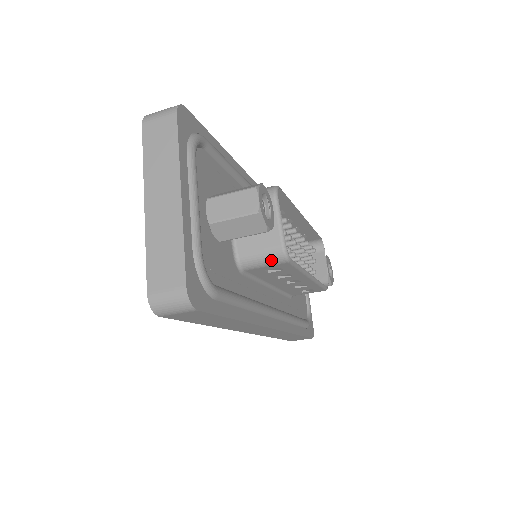
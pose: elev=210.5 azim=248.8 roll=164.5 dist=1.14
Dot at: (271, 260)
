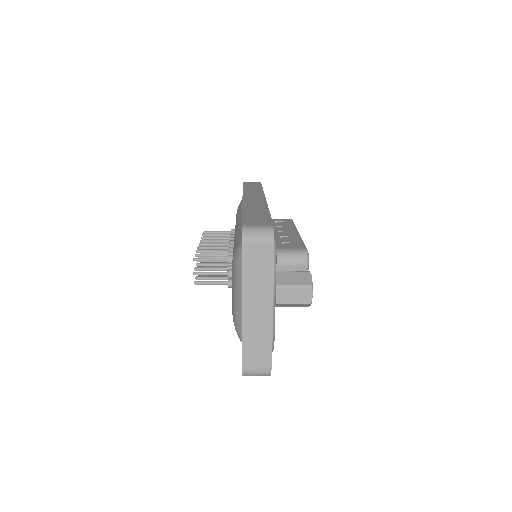
Dot at: occluded
